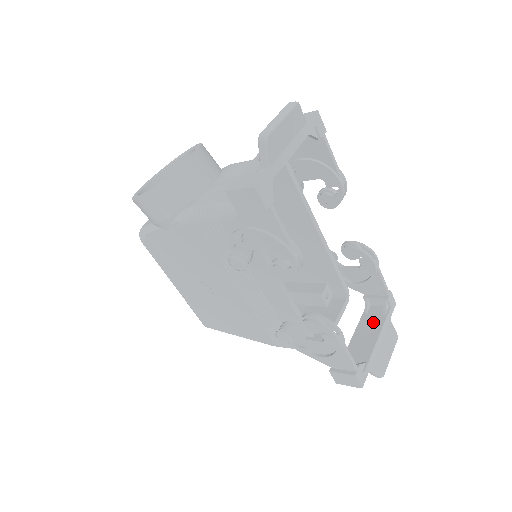
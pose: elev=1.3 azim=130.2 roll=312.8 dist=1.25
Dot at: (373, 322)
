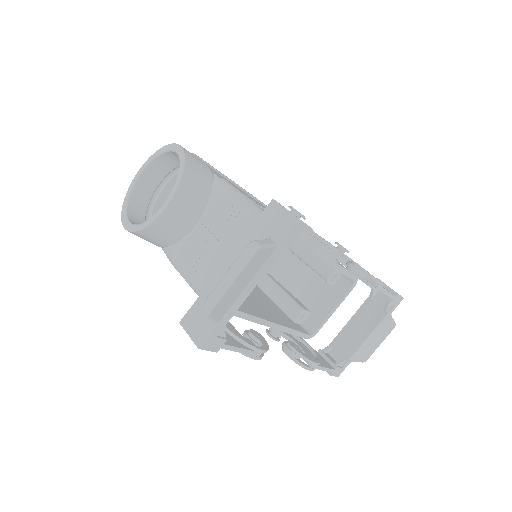
Dot at: (371, 316)
